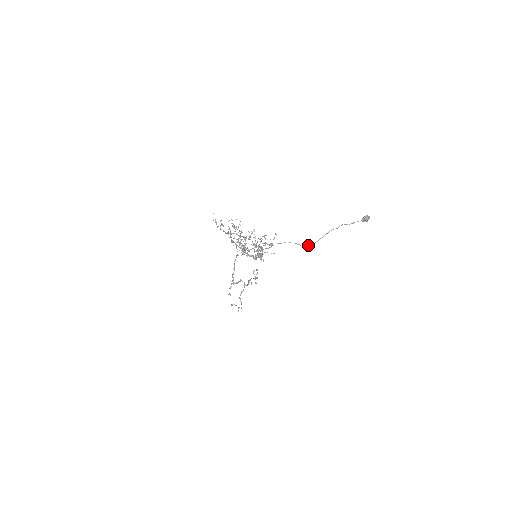
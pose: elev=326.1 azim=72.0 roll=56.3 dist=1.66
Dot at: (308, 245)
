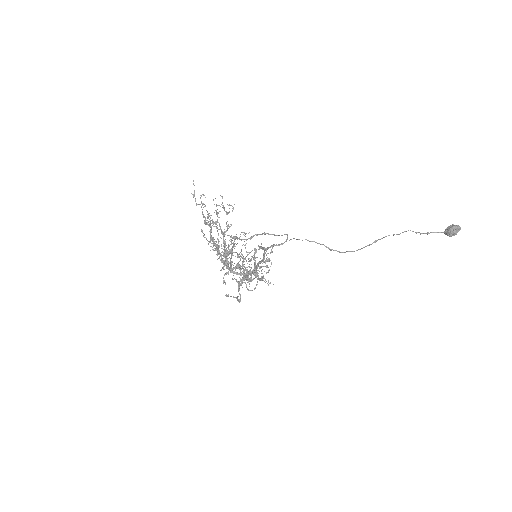
Dot at: (343, 252)
